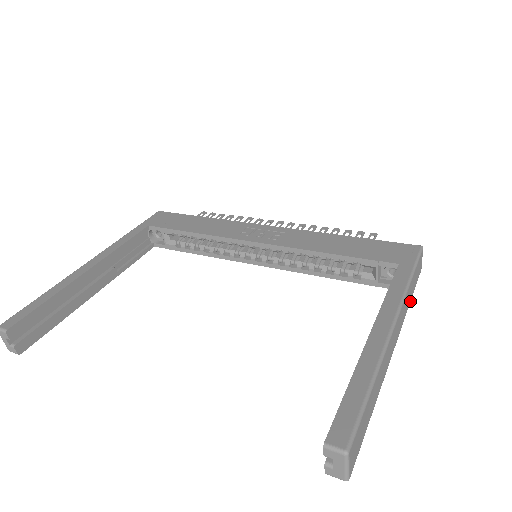
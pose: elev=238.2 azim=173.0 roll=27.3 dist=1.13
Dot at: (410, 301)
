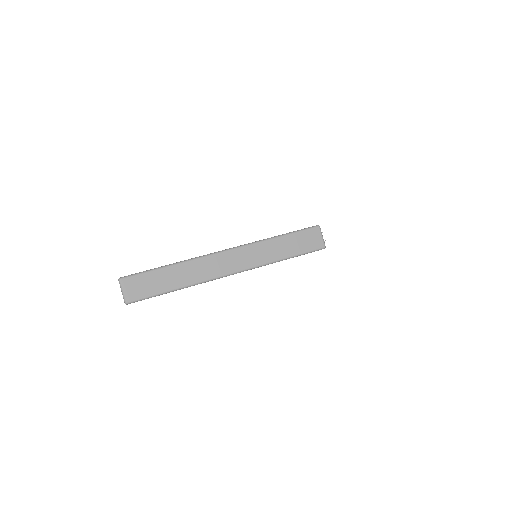
Dot at: (283, 258)
